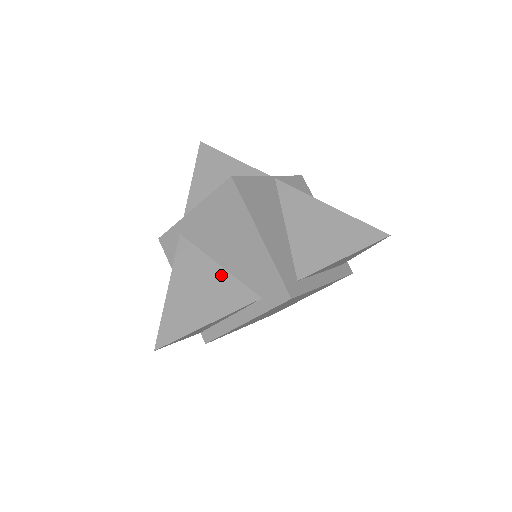
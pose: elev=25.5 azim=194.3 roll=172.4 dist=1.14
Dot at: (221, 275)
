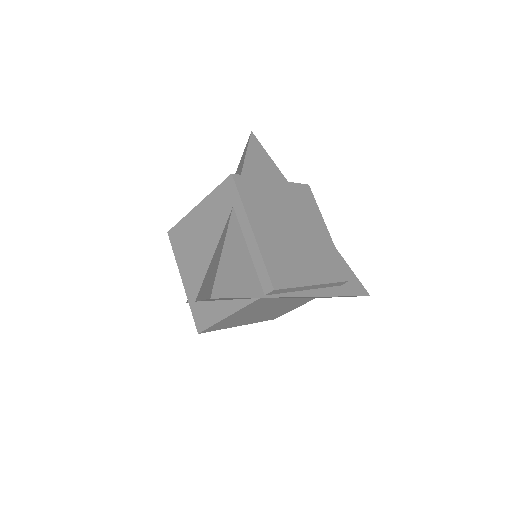
Dot at: (216, 250)
